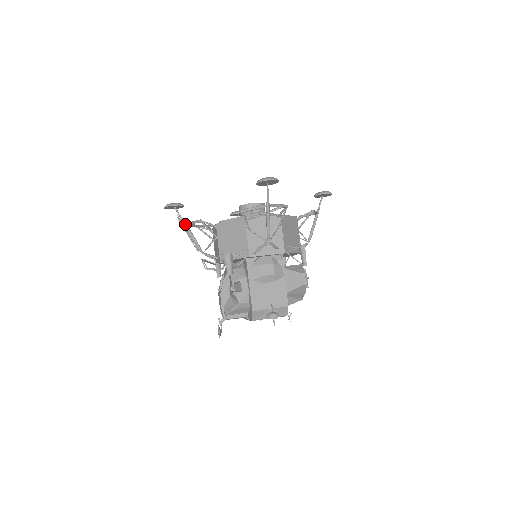
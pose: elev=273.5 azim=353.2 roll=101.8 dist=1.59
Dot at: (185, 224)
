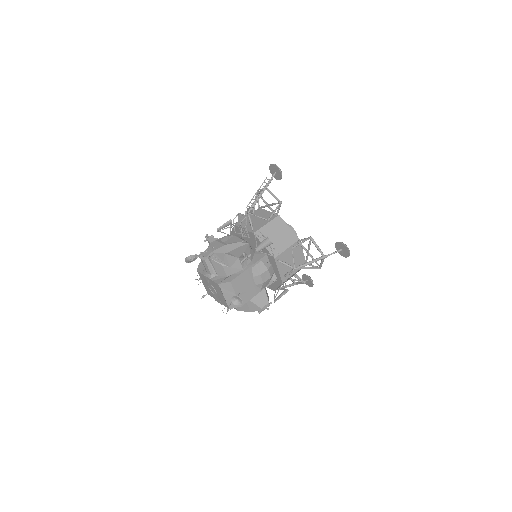
Dot at: occluded
